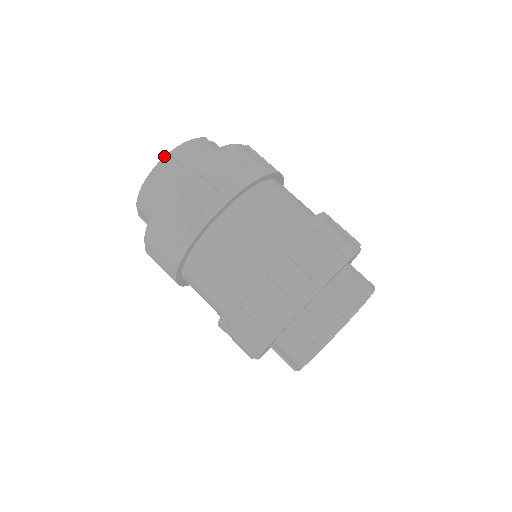
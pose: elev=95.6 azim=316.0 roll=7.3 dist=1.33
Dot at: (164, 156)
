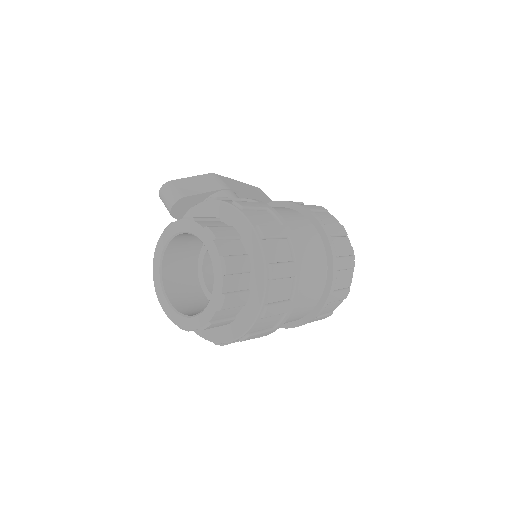
Dot at: (214, 314)
